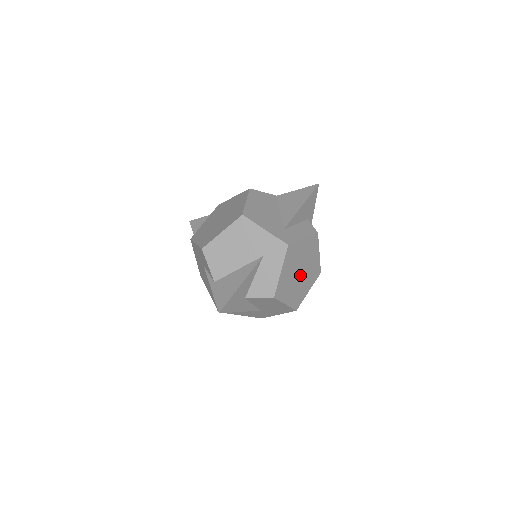
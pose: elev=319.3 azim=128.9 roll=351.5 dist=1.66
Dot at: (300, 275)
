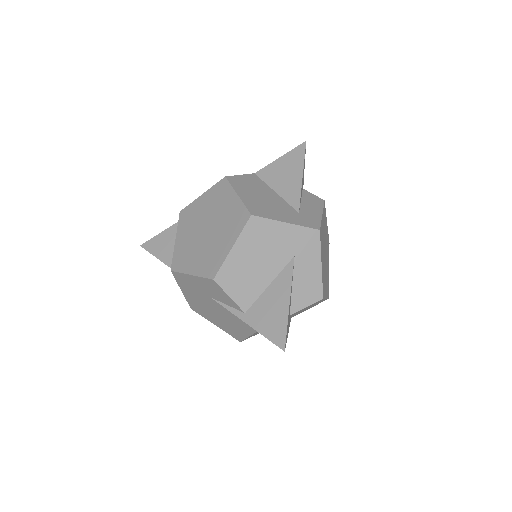
Dot at: (325, 258)
